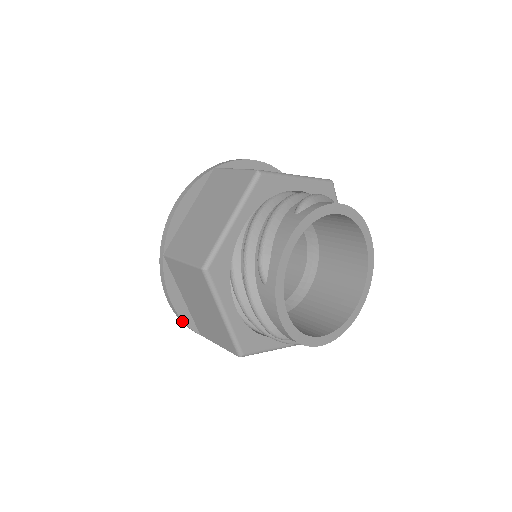
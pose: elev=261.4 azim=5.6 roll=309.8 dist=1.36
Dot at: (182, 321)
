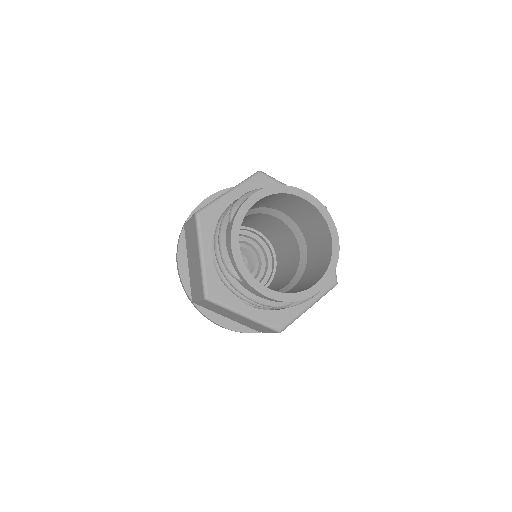
Dot at: (182, 283)
